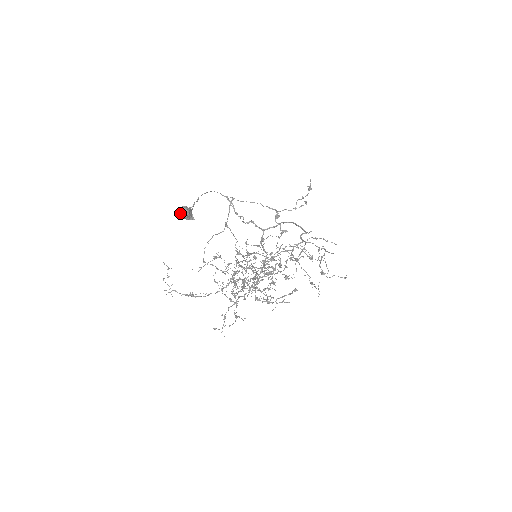
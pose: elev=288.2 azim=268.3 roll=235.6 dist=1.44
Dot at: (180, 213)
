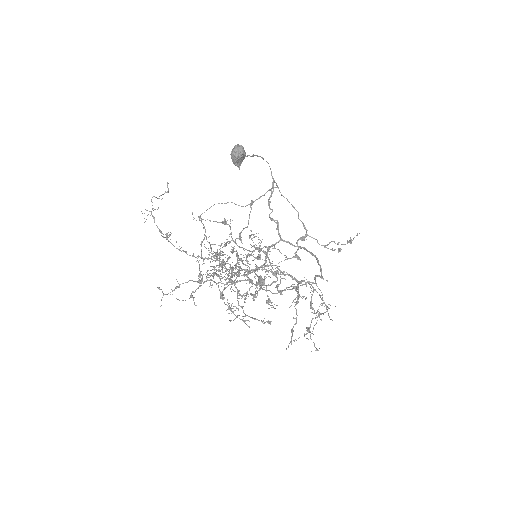
Dot at: (233, 149)
